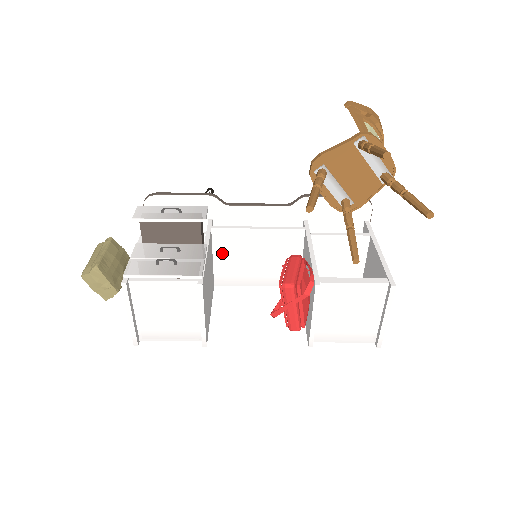
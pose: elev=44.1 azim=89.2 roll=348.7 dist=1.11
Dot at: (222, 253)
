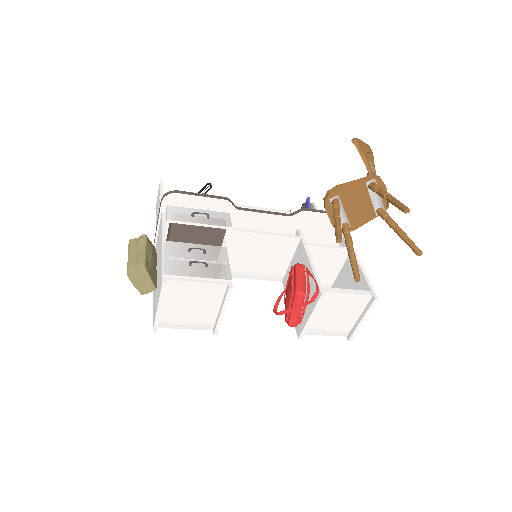
Dot at: occluded
